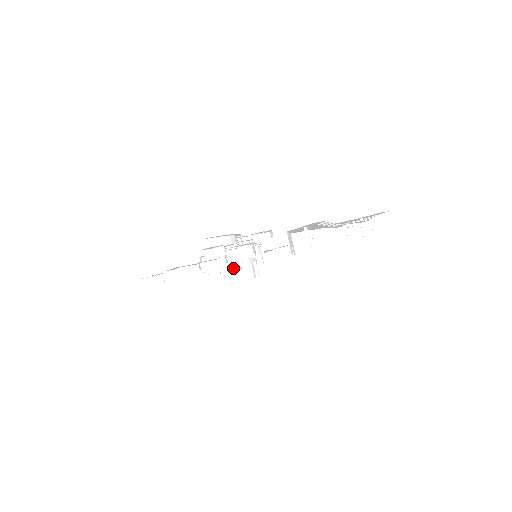
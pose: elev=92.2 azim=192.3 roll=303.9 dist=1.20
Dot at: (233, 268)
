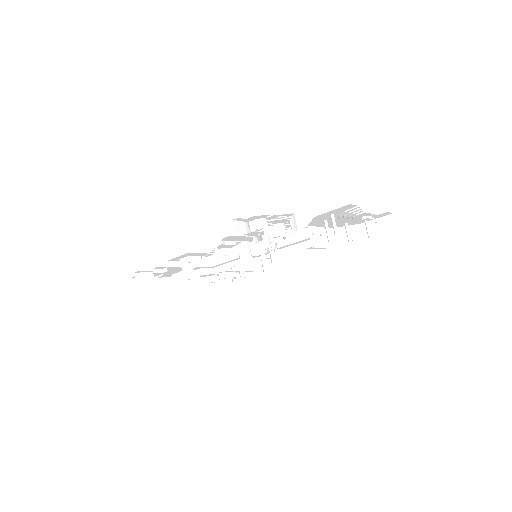
Dot at: (213, 279)
